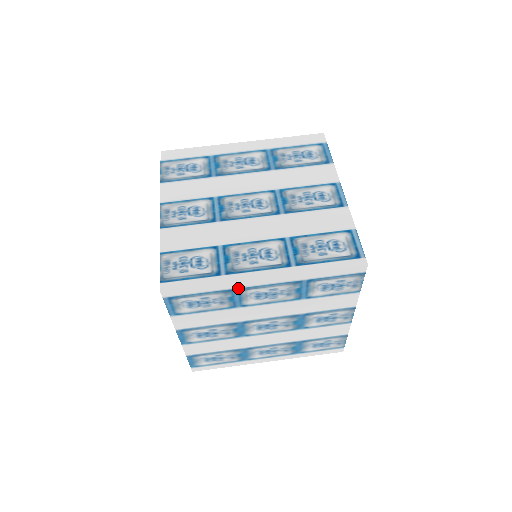
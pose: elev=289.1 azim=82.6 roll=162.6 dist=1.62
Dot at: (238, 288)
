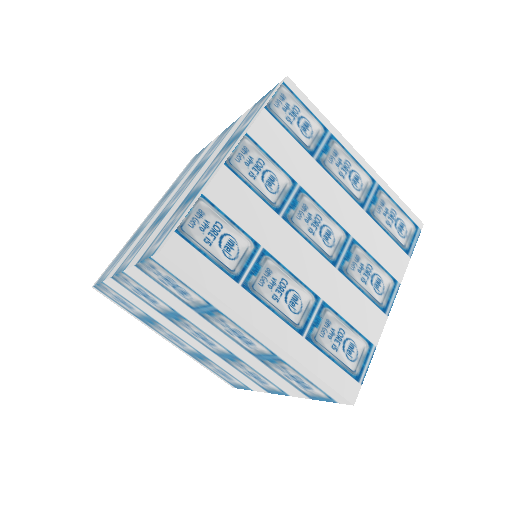
Dot at: occluded
